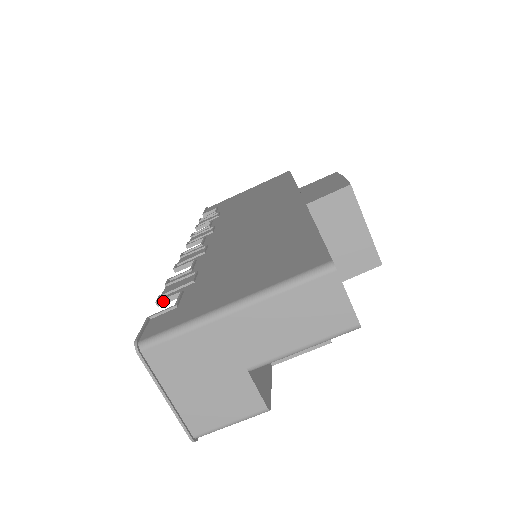
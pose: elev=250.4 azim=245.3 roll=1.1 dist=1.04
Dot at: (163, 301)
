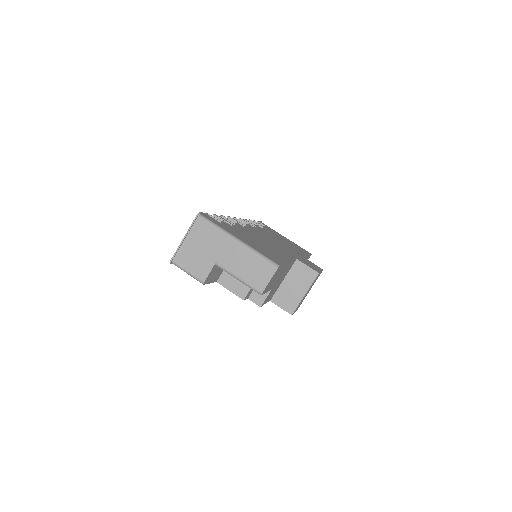
Dot at: (216, 217)
